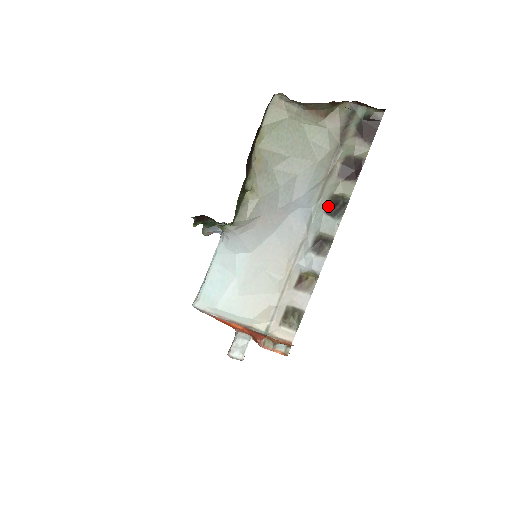
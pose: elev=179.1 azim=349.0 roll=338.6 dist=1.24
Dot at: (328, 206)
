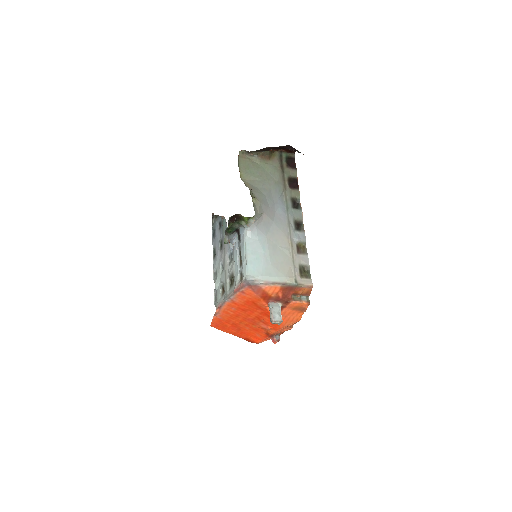
Dot at: (292, 204)
